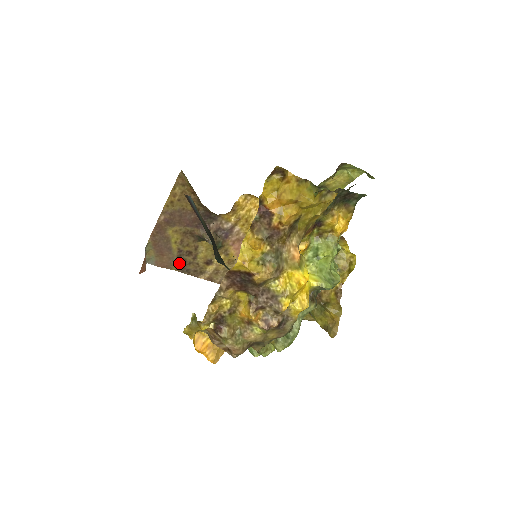
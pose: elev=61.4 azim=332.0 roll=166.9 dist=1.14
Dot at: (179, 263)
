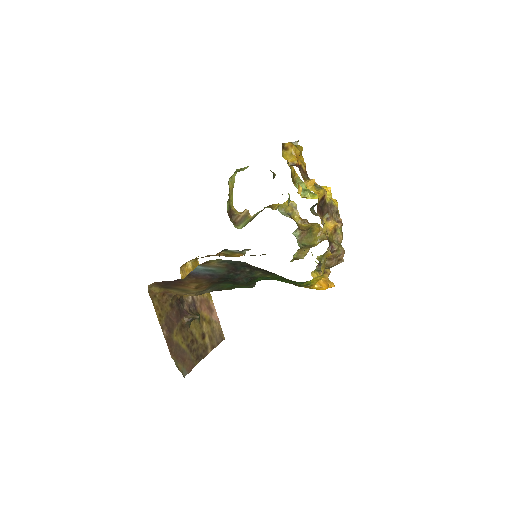
Dot at: (194, 356)
